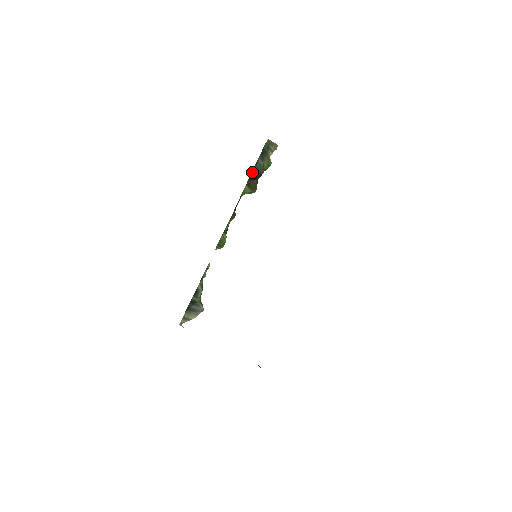
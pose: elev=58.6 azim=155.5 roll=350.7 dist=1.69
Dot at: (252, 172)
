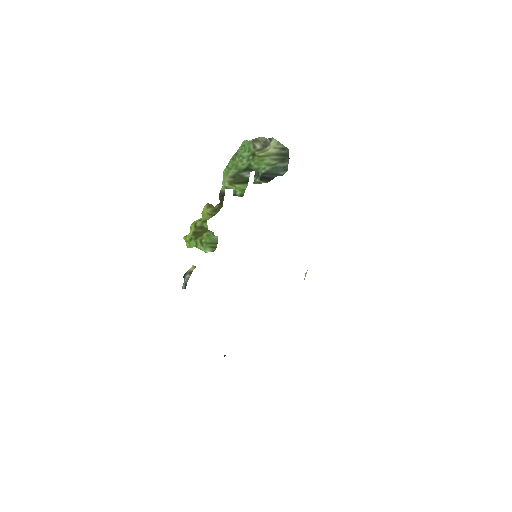
Dot at: (276, 176)
